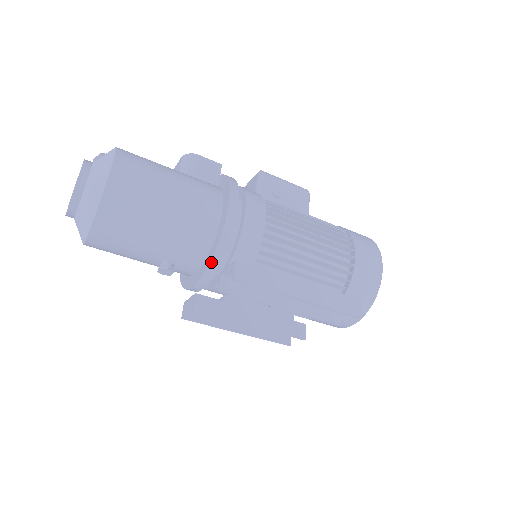
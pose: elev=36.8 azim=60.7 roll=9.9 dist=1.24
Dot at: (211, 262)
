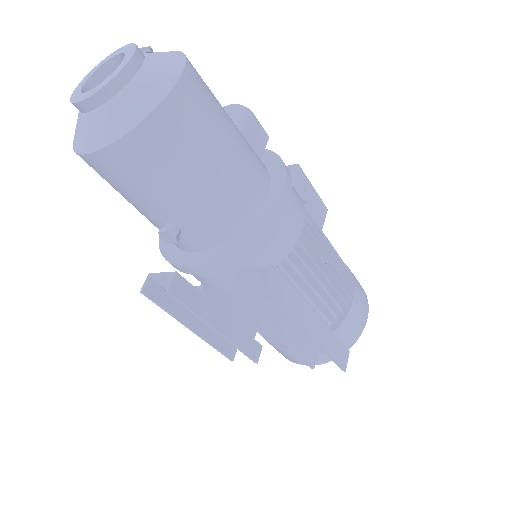
Dot at: (234, 252)
